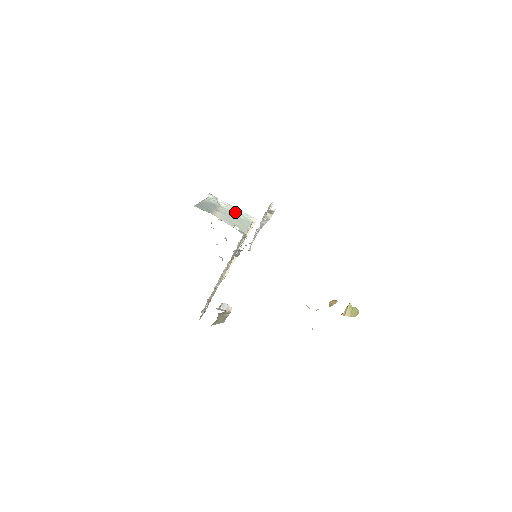
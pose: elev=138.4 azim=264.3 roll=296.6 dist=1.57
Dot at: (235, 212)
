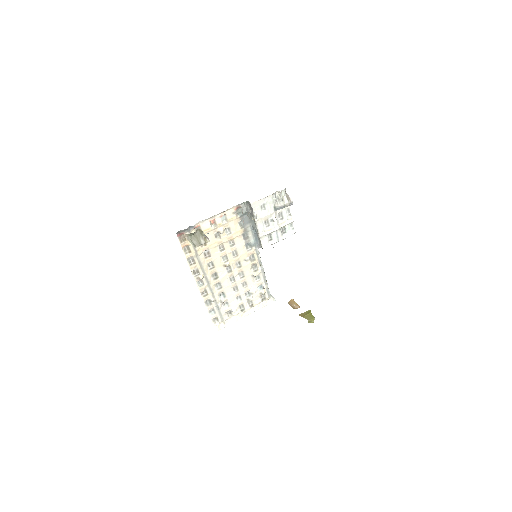
Dot at: occluded
